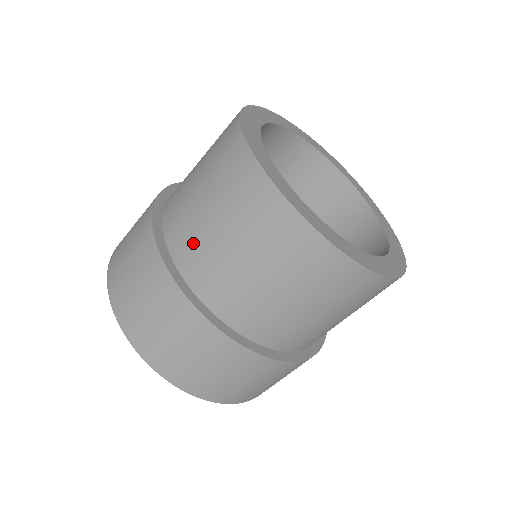
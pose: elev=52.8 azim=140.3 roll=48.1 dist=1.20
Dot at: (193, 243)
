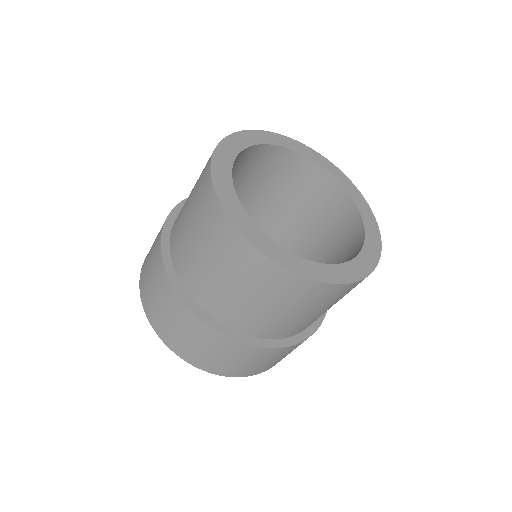
Dot at: occluded
